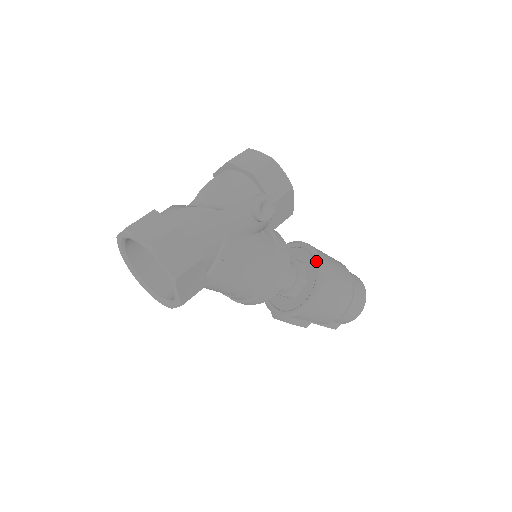
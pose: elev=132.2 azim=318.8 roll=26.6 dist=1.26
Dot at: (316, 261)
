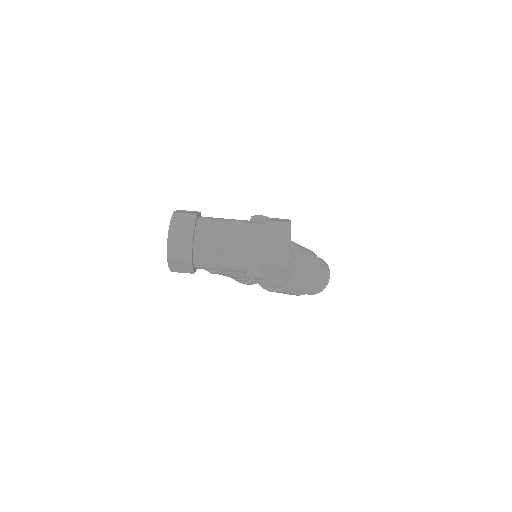
Dot at: (286, 283)
